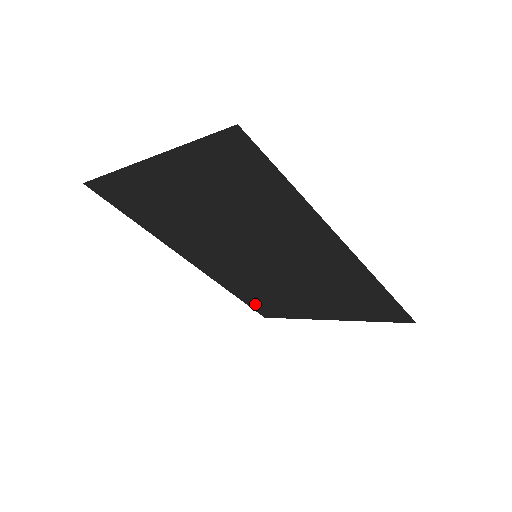
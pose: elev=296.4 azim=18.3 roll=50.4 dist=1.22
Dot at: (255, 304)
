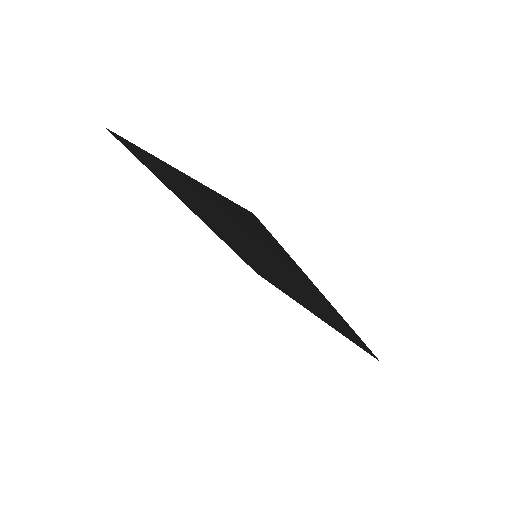
Dot at: (250, 265)
